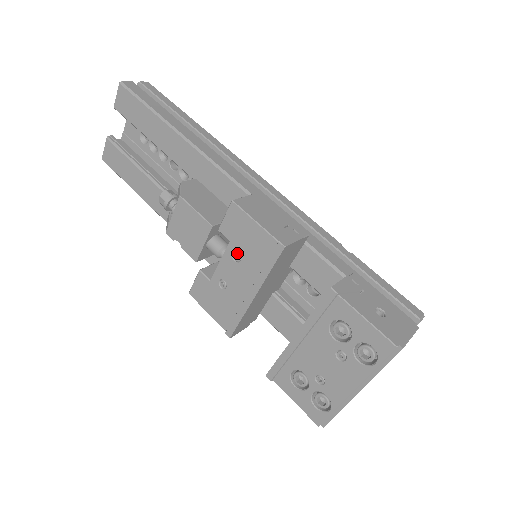
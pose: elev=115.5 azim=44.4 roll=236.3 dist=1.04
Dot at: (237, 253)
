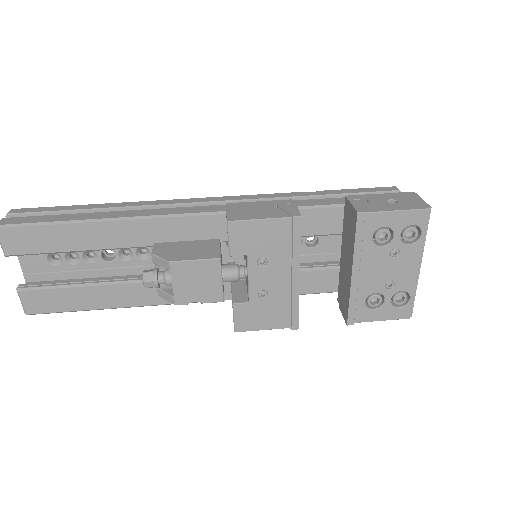
Dot at: (260, 259)
